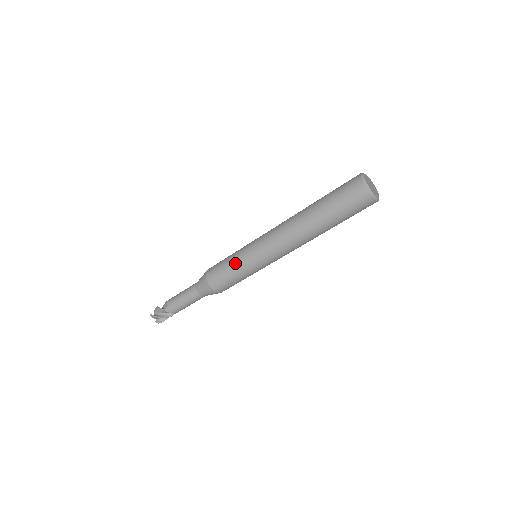
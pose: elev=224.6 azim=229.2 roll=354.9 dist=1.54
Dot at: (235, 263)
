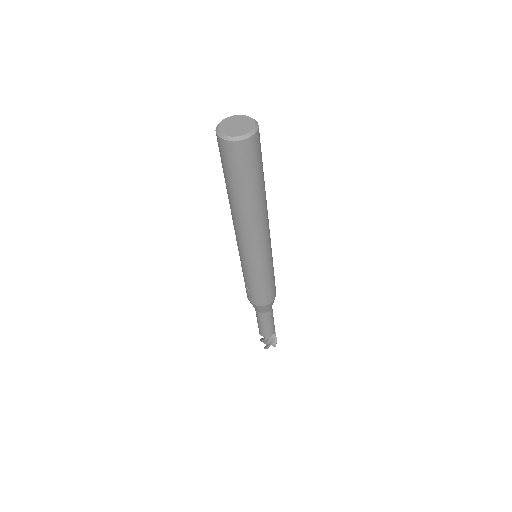
Dot at: occluded
